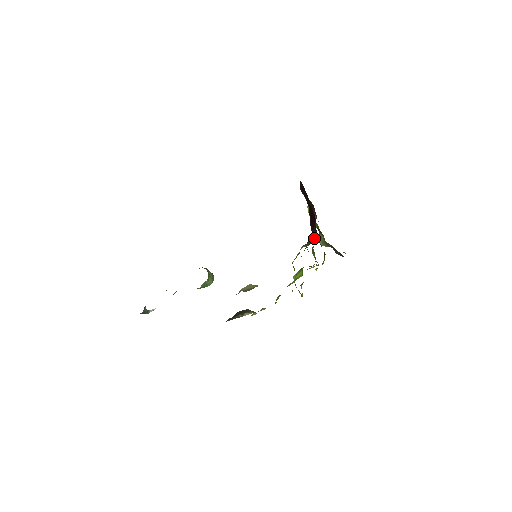
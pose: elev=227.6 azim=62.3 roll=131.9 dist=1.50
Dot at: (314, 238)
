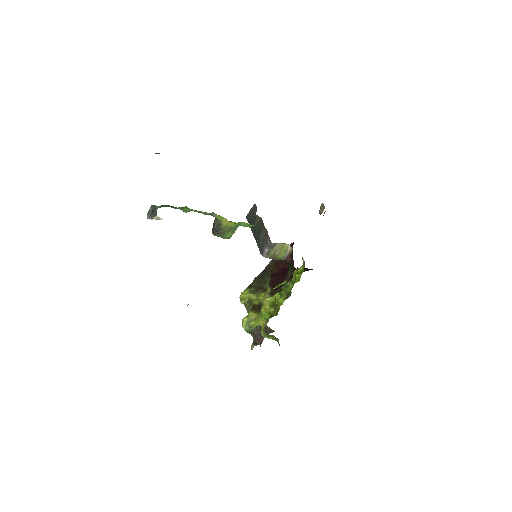
Dot at: (309, 269)
